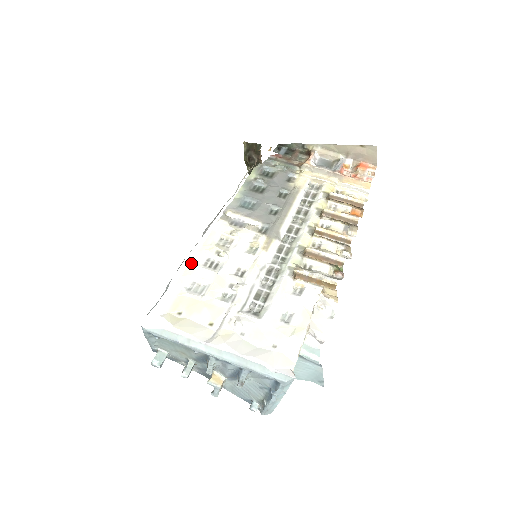
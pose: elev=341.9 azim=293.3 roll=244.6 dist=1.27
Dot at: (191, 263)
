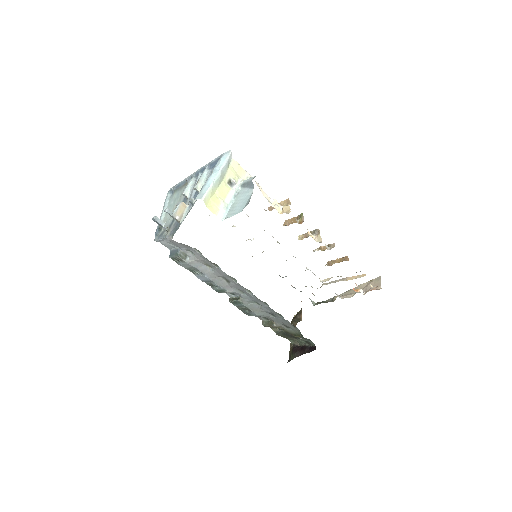
Dot at: occluded
